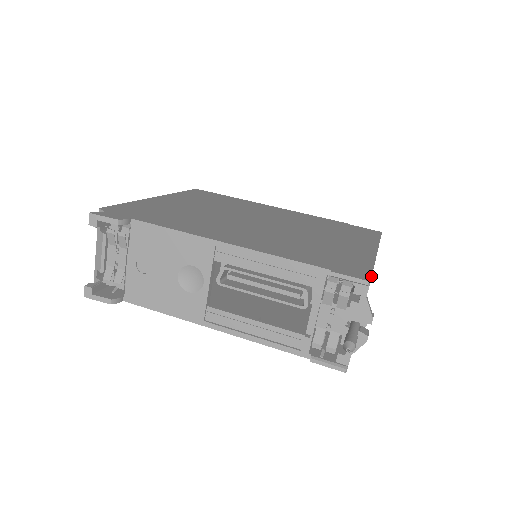
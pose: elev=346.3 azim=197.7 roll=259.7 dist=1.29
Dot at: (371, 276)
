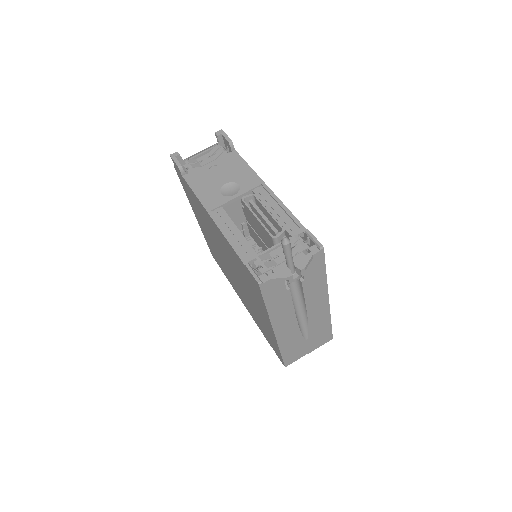
Dot at: (324, 254)
